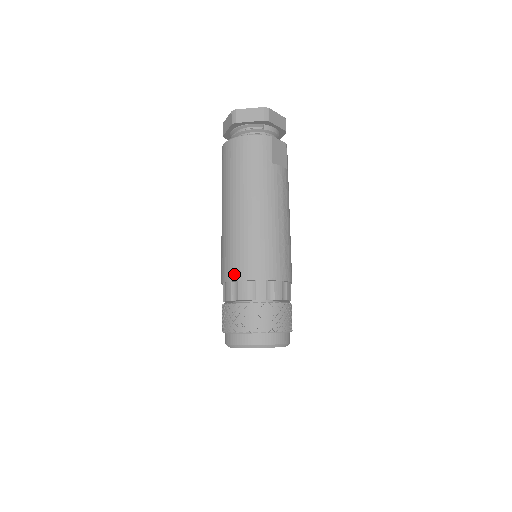
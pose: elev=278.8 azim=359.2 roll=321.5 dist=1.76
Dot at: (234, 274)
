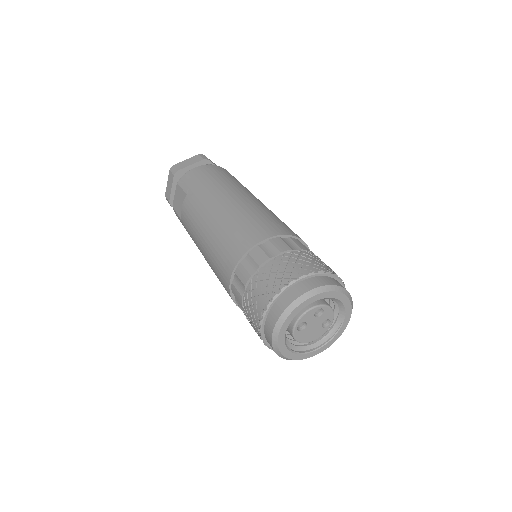
Dot at: (282, 230)
